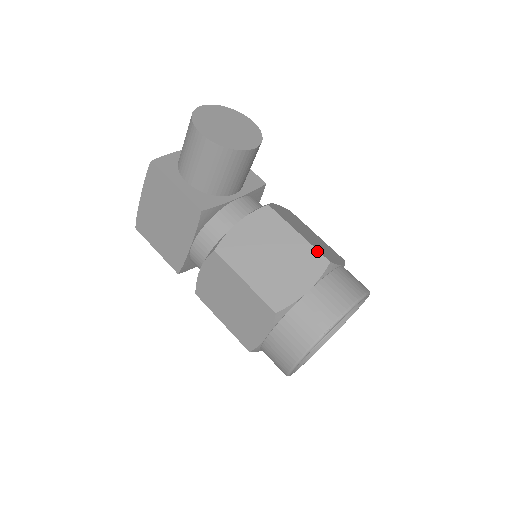
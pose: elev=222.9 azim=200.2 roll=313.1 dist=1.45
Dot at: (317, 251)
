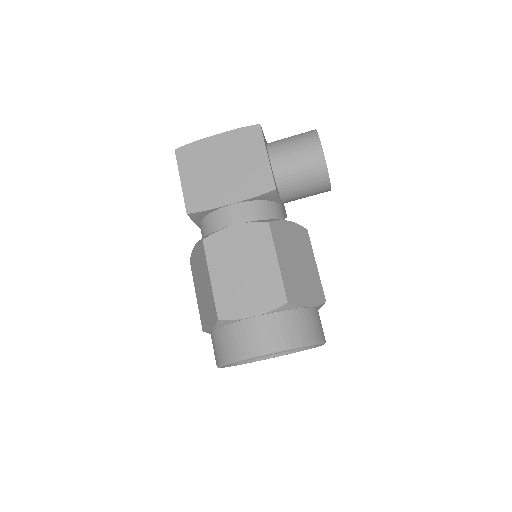
Dot at: (322, 287)
